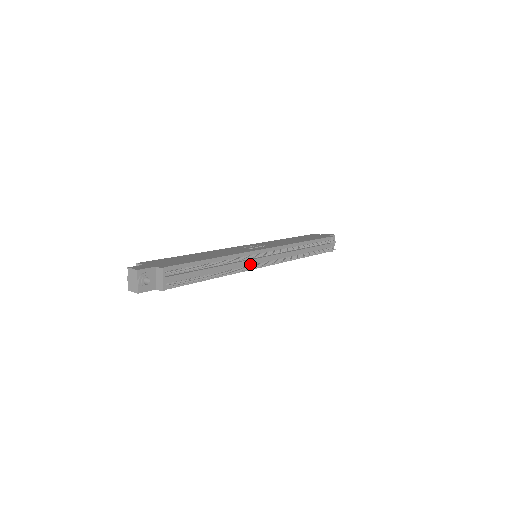
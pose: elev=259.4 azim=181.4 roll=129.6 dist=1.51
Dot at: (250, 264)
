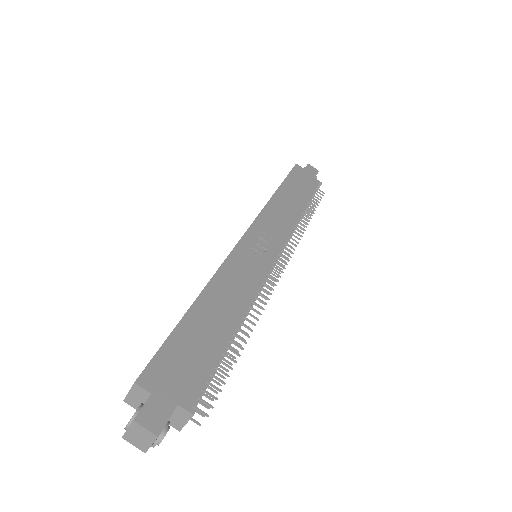
Dot at: occluded
